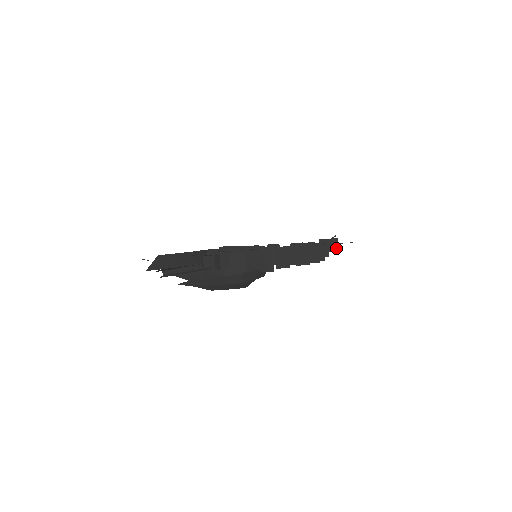
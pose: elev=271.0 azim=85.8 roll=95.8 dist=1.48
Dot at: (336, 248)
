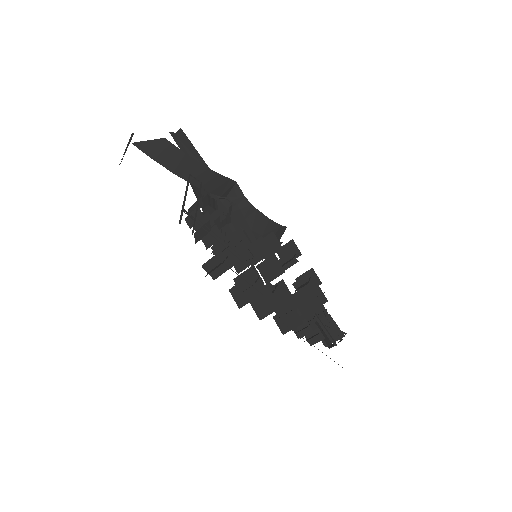
Dot at: occluded
